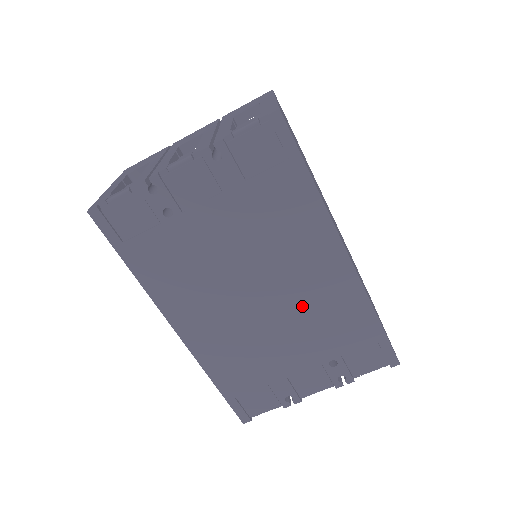
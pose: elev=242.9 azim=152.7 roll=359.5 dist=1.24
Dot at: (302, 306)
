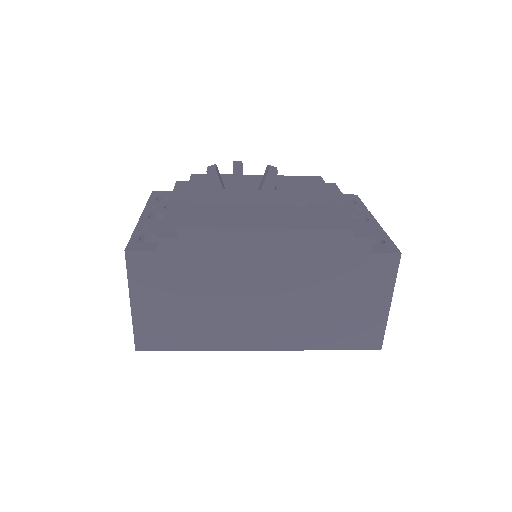
Dot at: occluded
